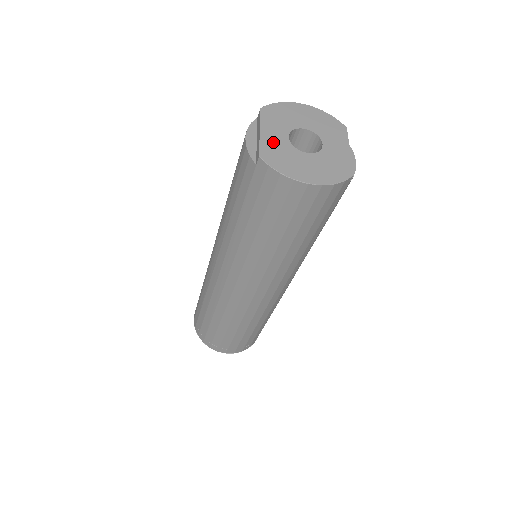
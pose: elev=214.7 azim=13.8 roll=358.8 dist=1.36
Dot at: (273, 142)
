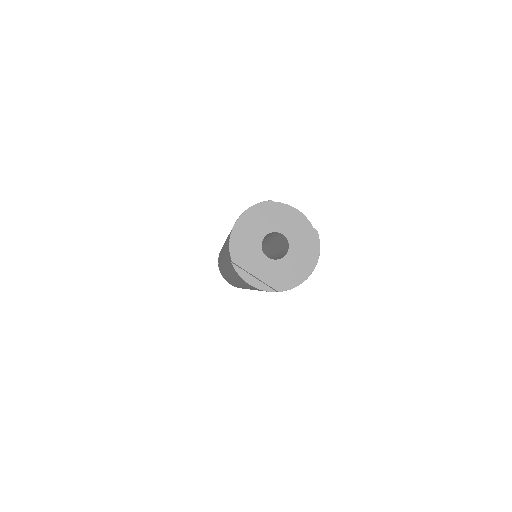
Dot at: (269, 273)
